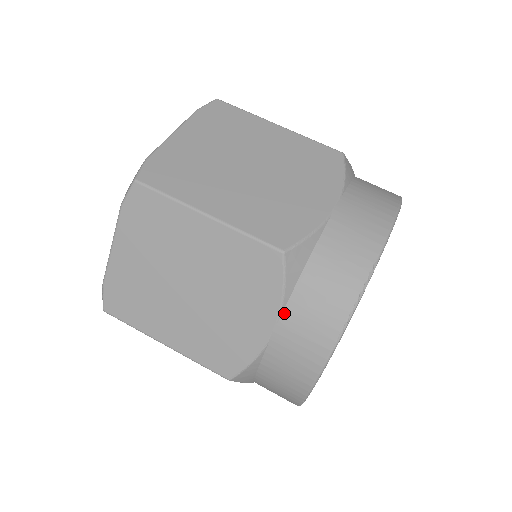
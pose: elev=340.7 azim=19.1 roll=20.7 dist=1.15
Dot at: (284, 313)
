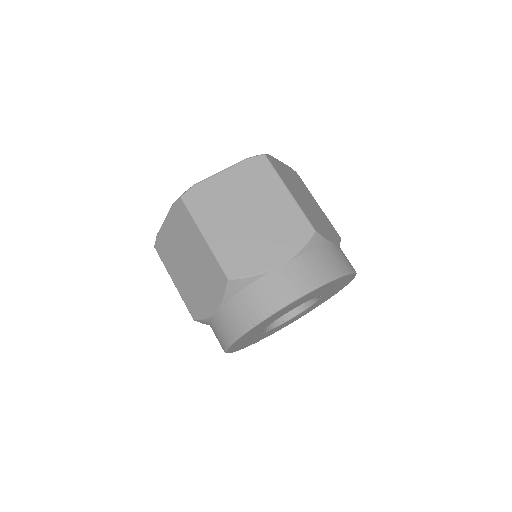
Dot at: (222, 307)
